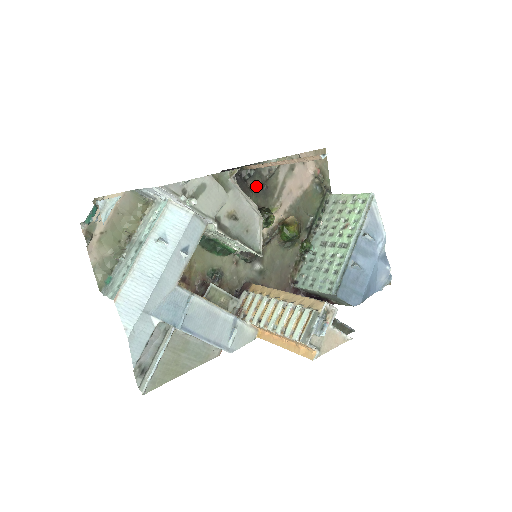
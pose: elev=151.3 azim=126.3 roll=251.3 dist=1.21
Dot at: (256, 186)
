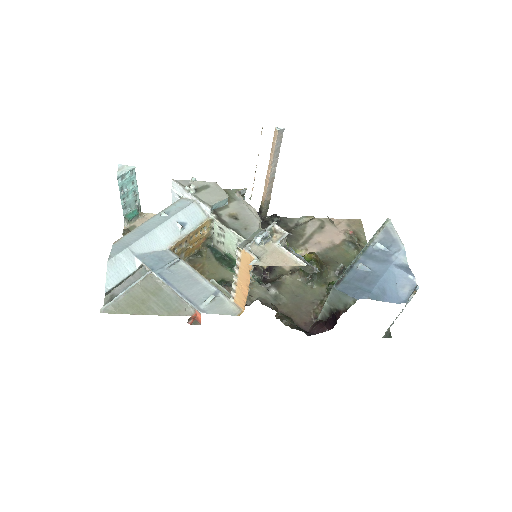
Dot at: occluded
